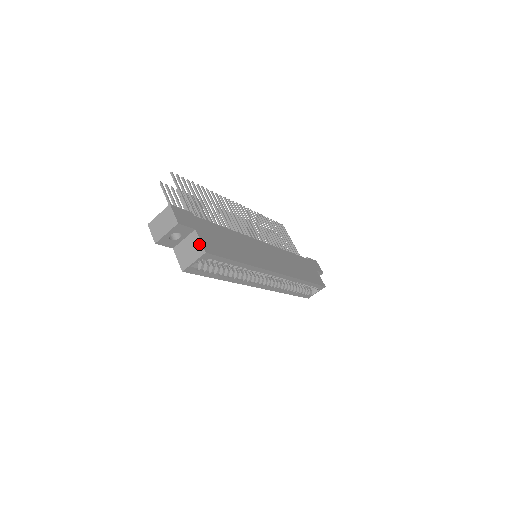
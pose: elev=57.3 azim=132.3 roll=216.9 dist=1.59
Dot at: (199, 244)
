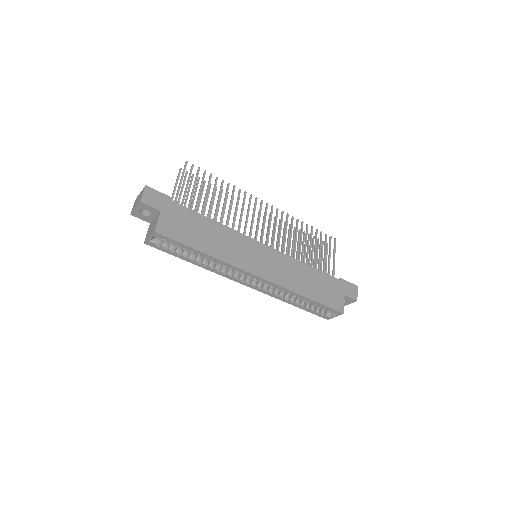
Dot at: (156, 224)
